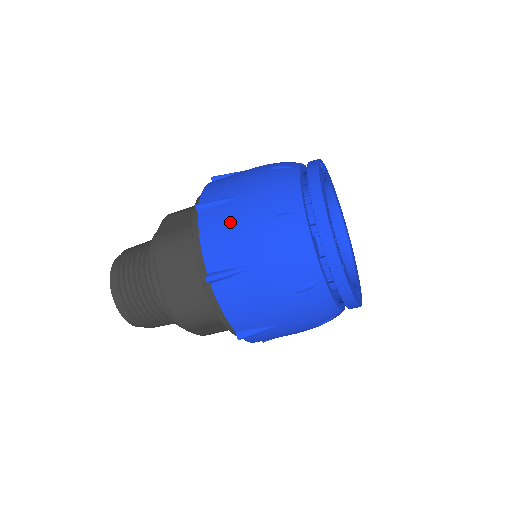
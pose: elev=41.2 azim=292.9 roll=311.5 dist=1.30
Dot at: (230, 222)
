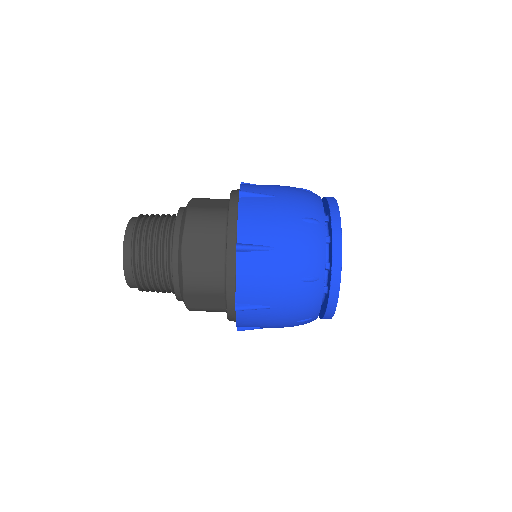
Dot at: (267, 211)
